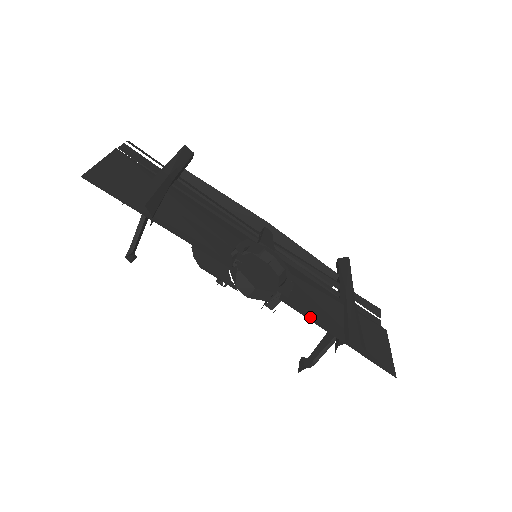
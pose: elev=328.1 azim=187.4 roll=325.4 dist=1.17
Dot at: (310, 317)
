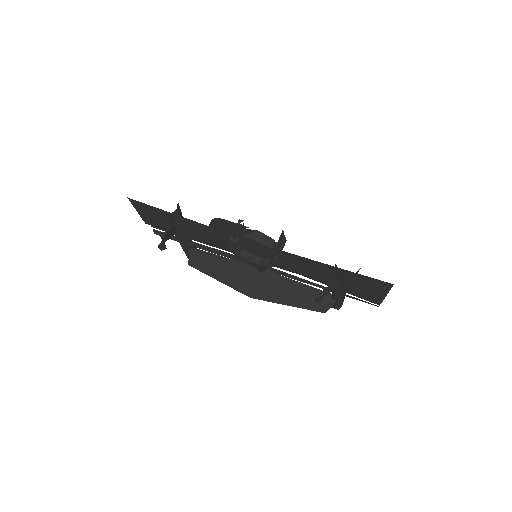
Dot at: occluded
